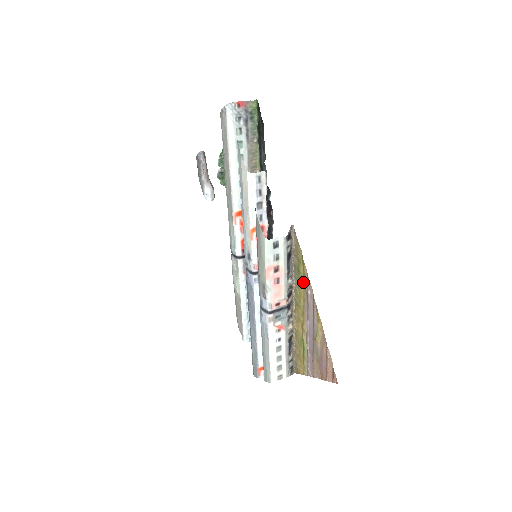
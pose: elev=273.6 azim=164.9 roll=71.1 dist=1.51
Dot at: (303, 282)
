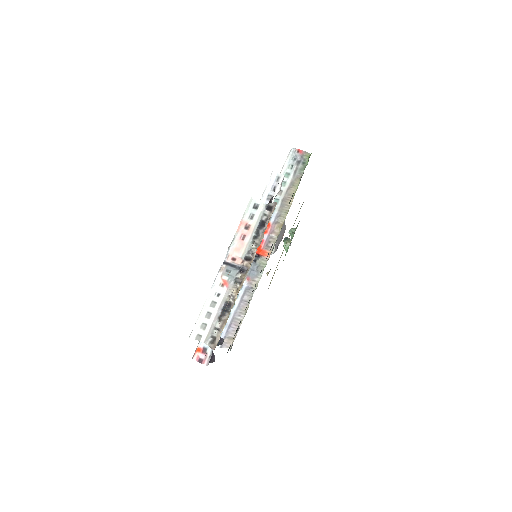
Dot at: occluded
